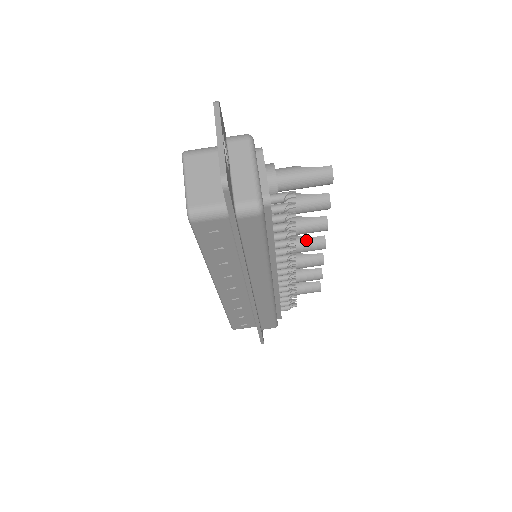
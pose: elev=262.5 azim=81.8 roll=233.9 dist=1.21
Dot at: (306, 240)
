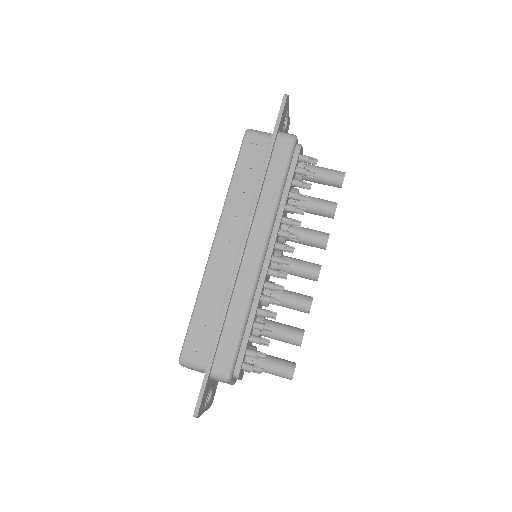
Dot at: (304, 261)
